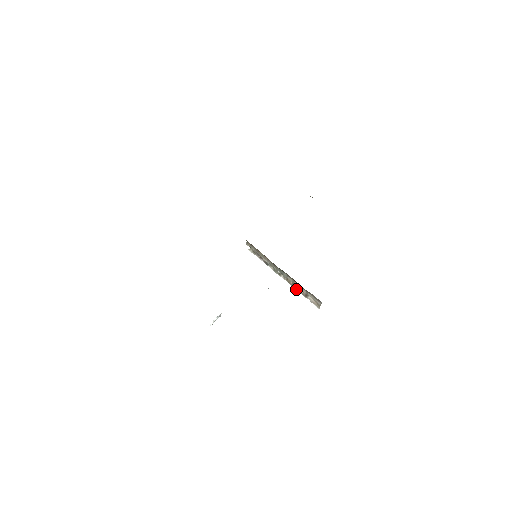
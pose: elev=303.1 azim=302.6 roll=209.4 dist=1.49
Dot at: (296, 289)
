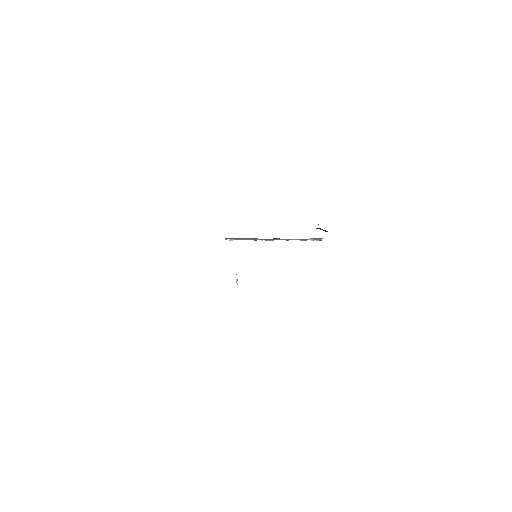
Dot at: occluded
